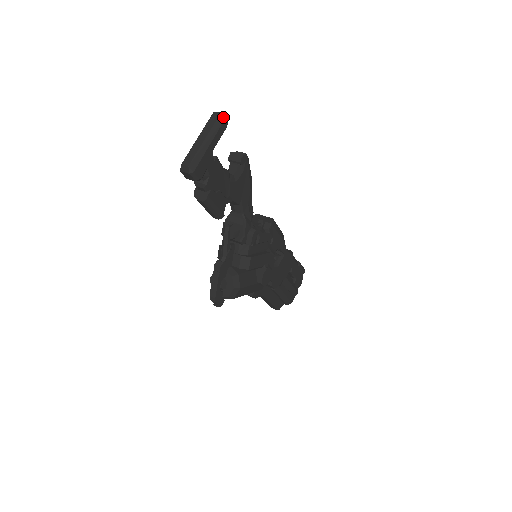
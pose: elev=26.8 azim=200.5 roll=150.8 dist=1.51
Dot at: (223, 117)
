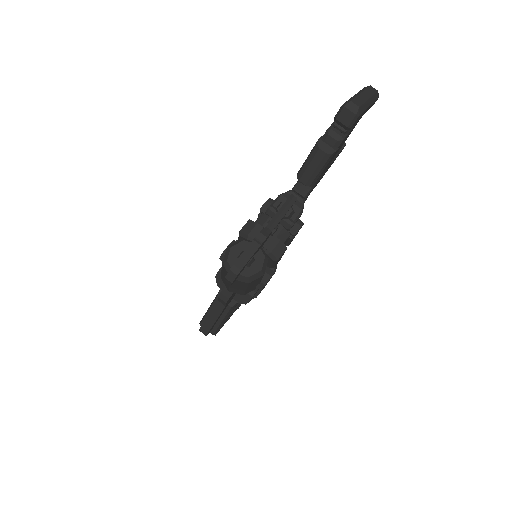
Dot at: (378, 96)
